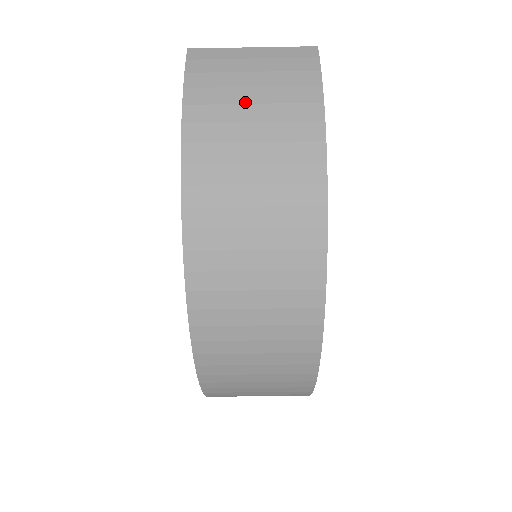
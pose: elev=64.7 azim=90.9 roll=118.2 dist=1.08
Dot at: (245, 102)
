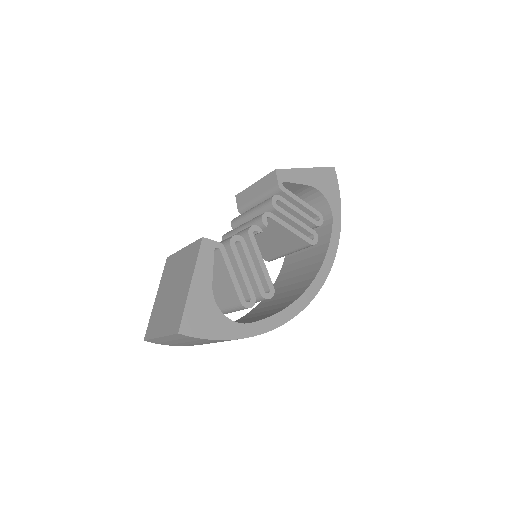
Dot at: occluded
